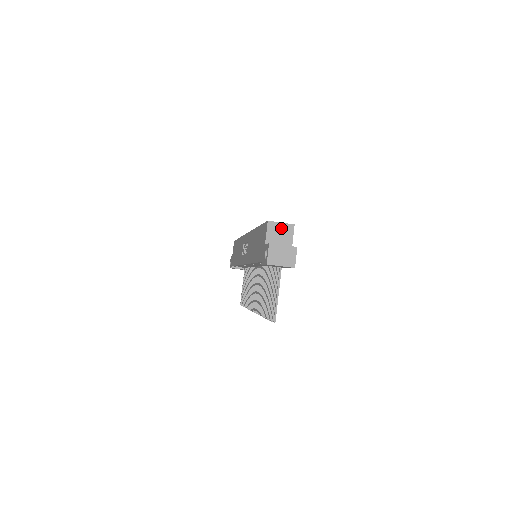
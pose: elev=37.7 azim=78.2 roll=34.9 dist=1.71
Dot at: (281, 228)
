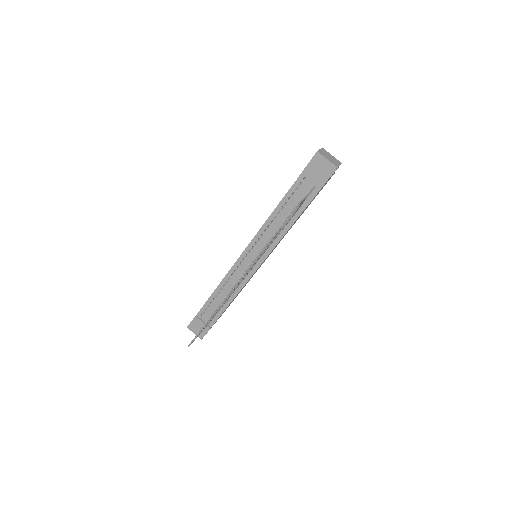
Dot at: occluded
